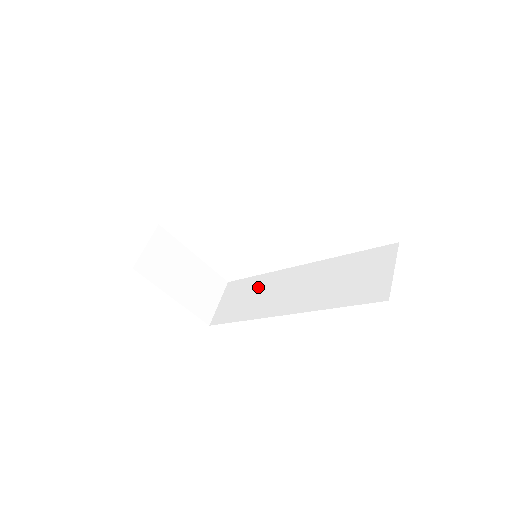
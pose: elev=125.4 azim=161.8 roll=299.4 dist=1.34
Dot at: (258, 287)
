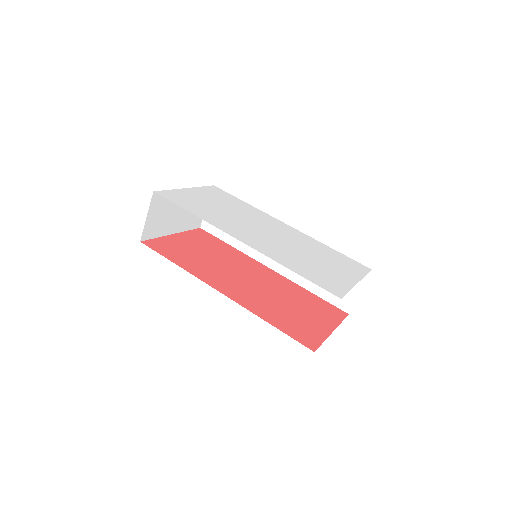
Dot at: occluded
